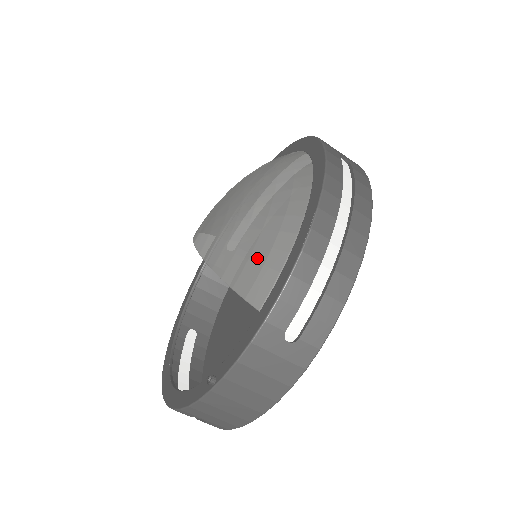
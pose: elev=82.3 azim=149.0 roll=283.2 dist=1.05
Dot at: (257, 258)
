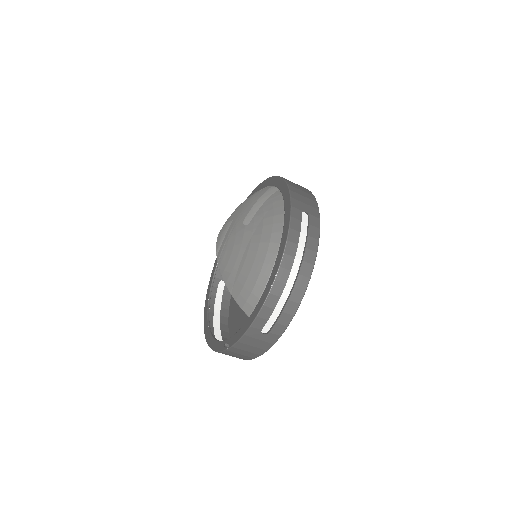
Dot at: (248, 287)
